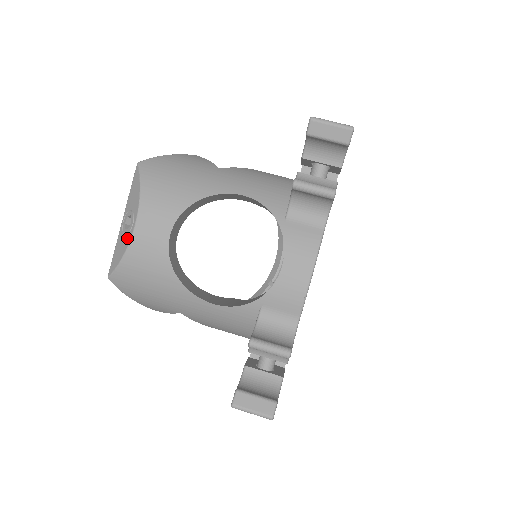
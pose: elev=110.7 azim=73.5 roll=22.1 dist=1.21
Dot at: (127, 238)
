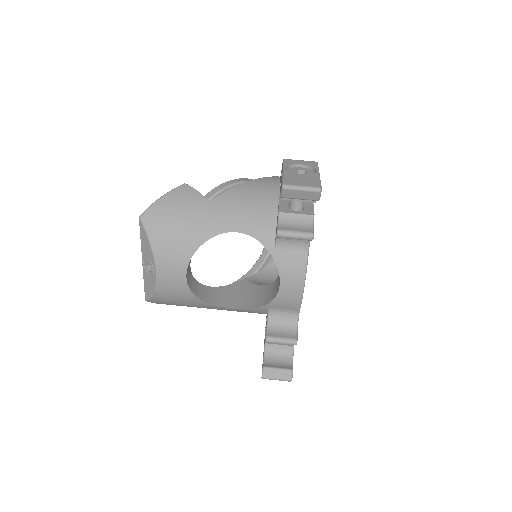
Dot at: (152, 280)
